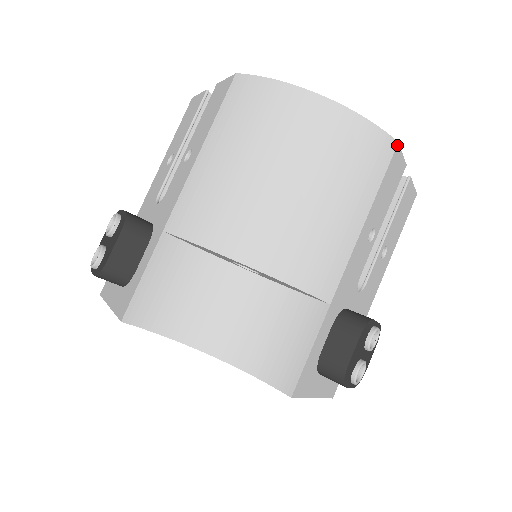
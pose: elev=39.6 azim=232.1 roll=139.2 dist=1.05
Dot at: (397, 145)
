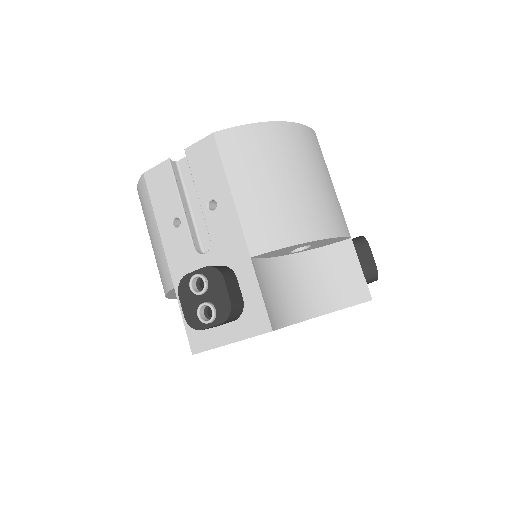
Dot at: (315, 133)
